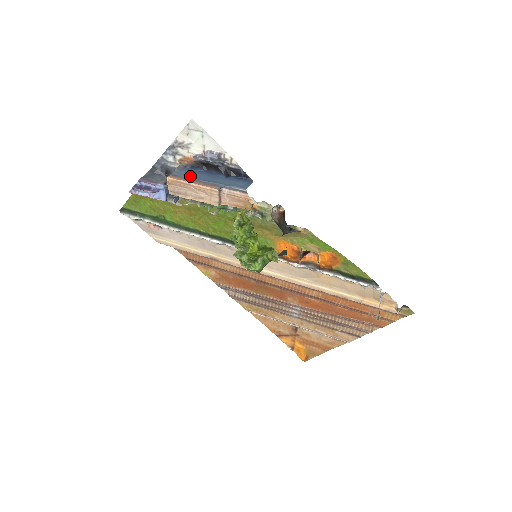
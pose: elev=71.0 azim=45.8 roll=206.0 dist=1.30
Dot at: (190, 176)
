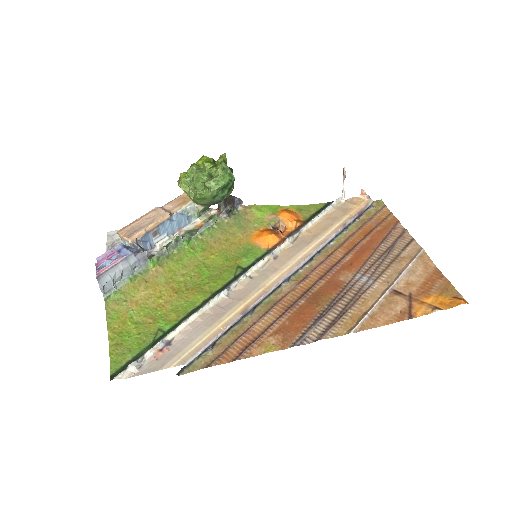
Dot at: occluded
